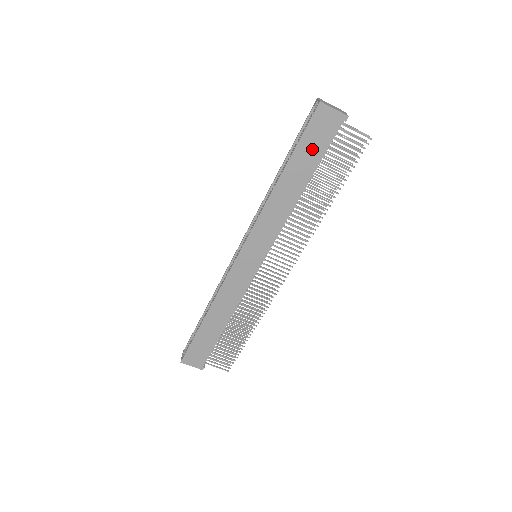
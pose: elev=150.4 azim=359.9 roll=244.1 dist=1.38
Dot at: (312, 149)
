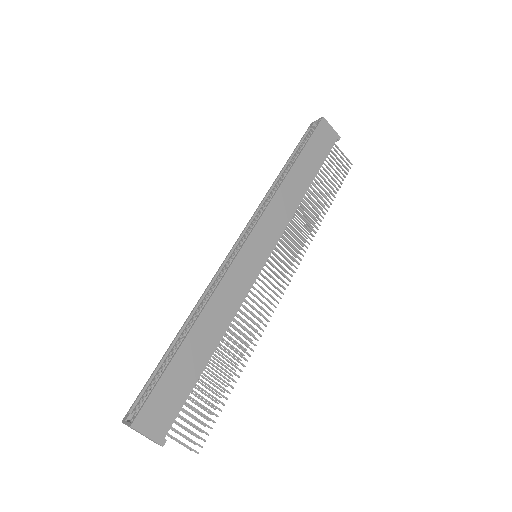
Dot at: (317, 152)
